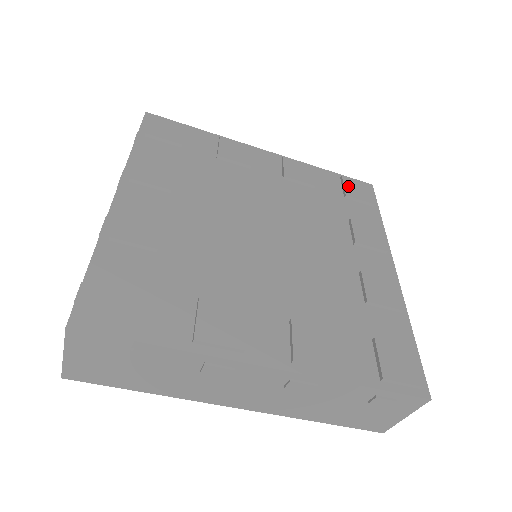
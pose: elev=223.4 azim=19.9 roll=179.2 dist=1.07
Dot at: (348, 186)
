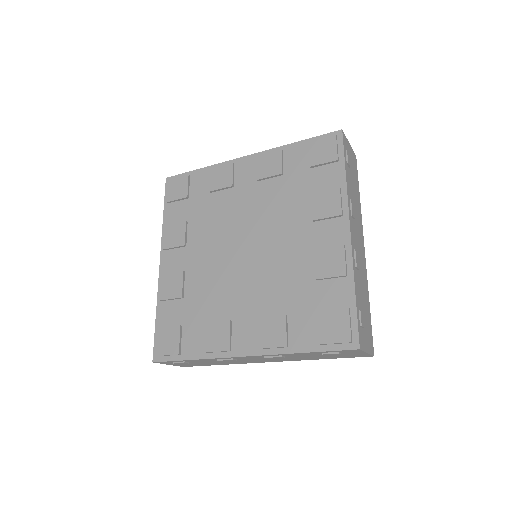
Dot at: (313, 153)
